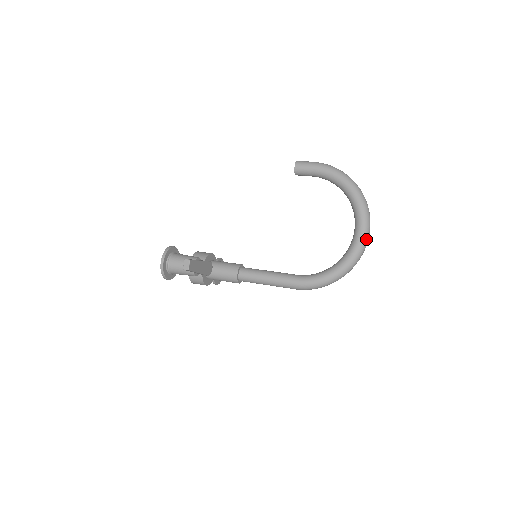
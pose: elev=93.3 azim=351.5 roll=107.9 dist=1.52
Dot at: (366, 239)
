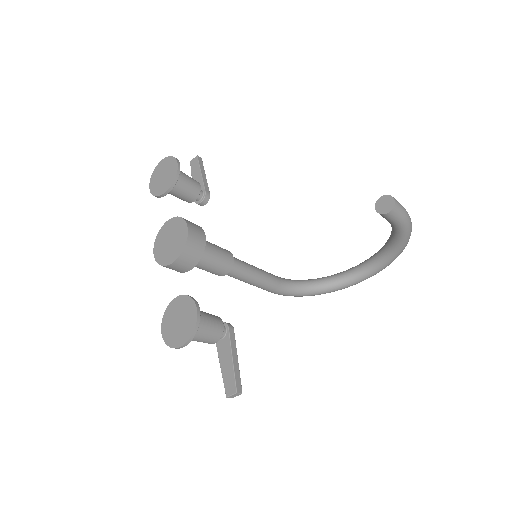
Dot at: occluded
